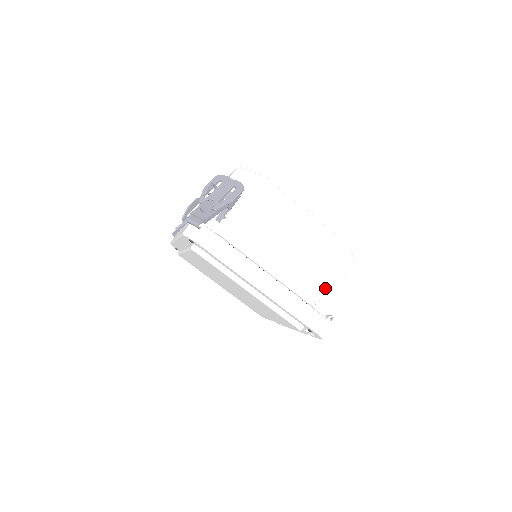
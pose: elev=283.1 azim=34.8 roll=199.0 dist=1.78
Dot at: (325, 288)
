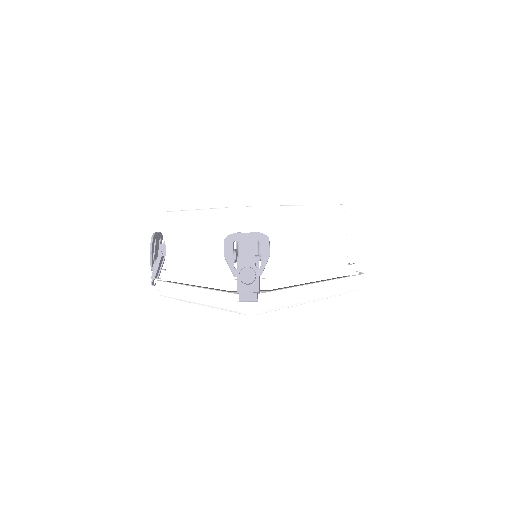
Dot at: occluded
